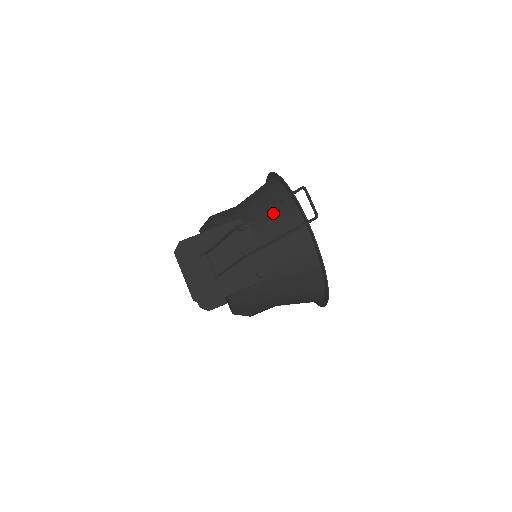
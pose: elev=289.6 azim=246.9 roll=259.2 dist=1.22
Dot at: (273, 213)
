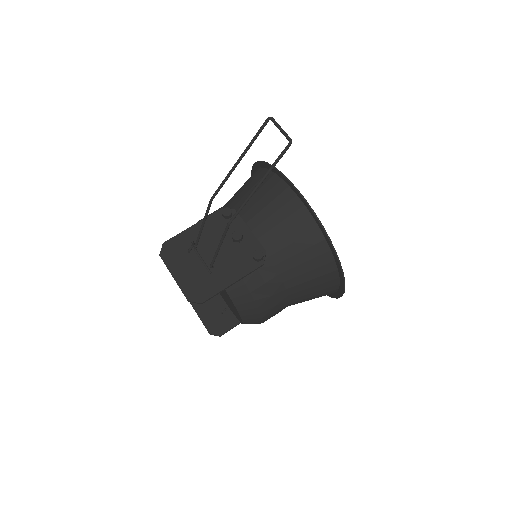
Dot at: (259, 194)
